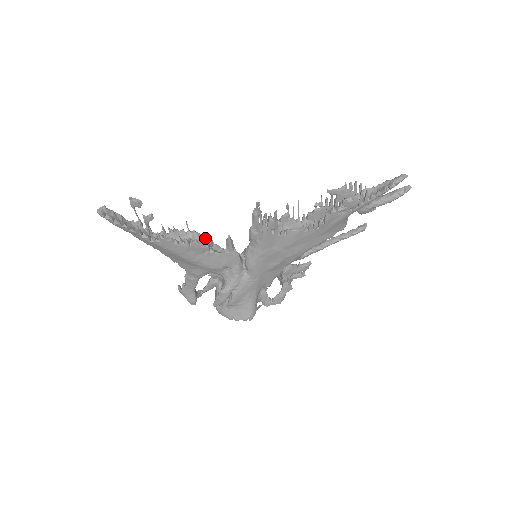
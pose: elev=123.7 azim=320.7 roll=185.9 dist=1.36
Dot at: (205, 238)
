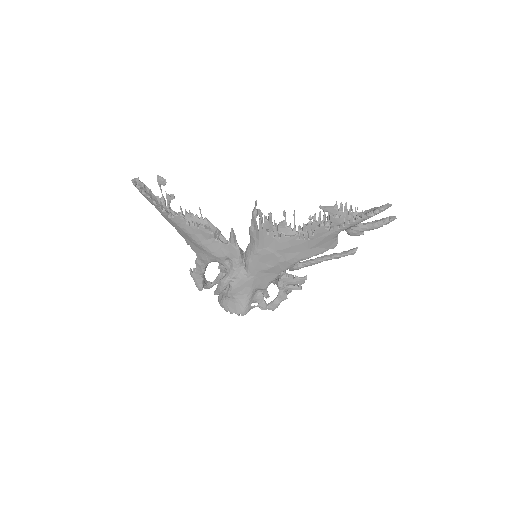
Dot at: (214, 227)
